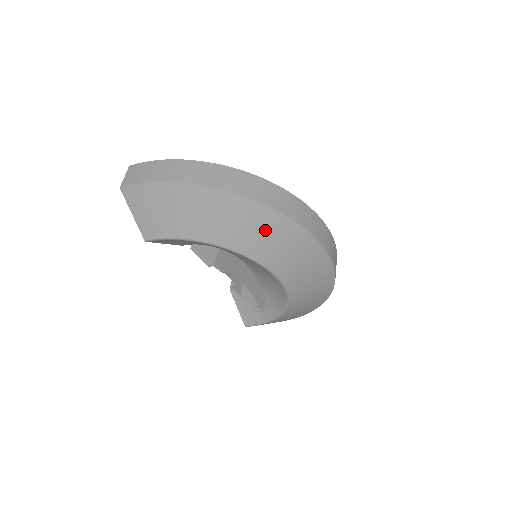
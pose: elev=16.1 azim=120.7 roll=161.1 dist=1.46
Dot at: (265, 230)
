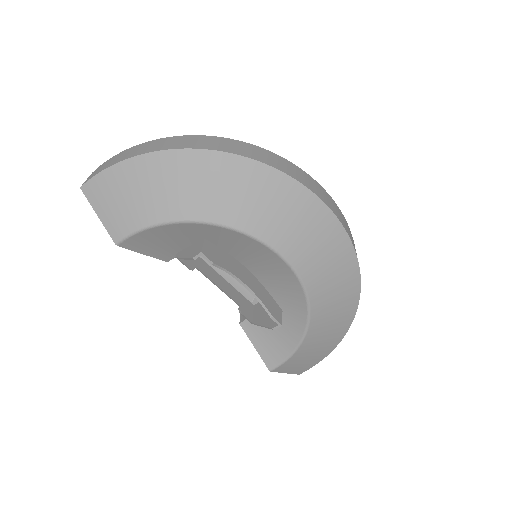
Dot at: (249, 189)
